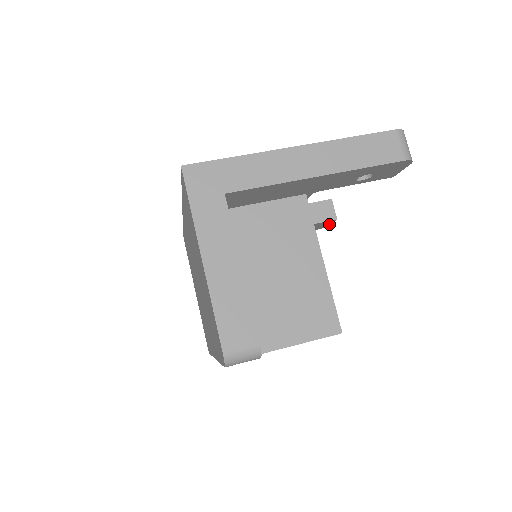
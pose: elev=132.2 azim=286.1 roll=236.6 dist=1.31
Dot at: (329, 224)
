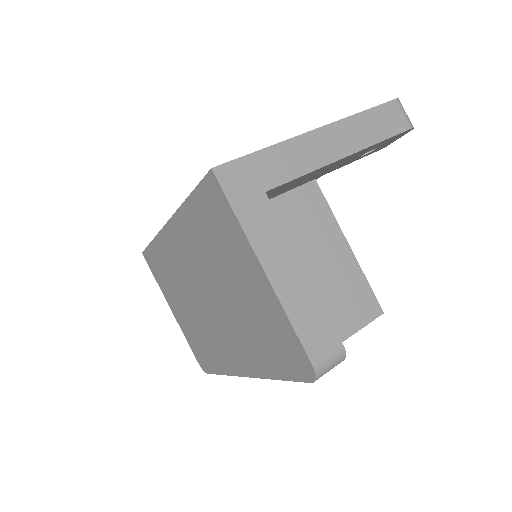
Dot at: occluded
